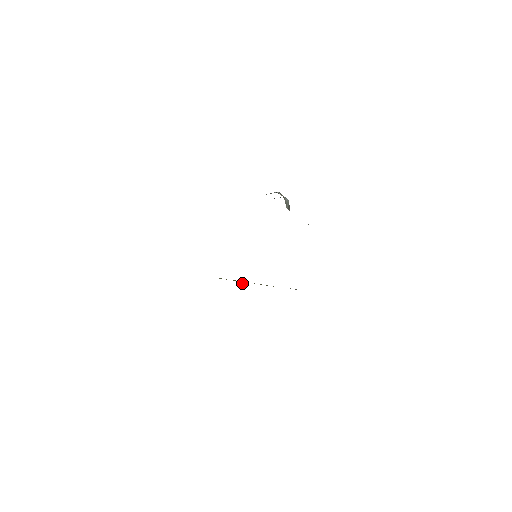
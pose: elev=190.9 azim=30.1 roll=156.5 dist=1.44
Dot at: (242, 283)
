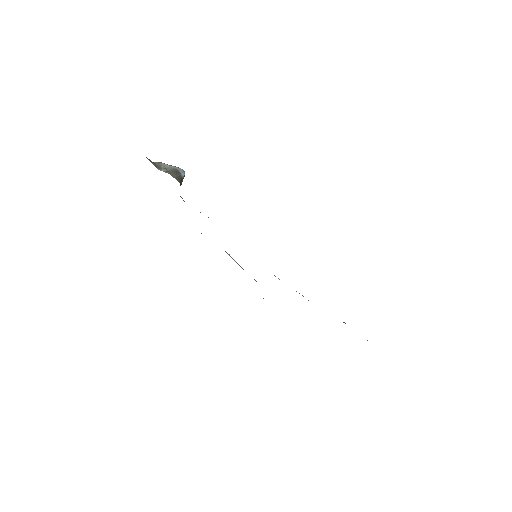
Dot at: occluded
